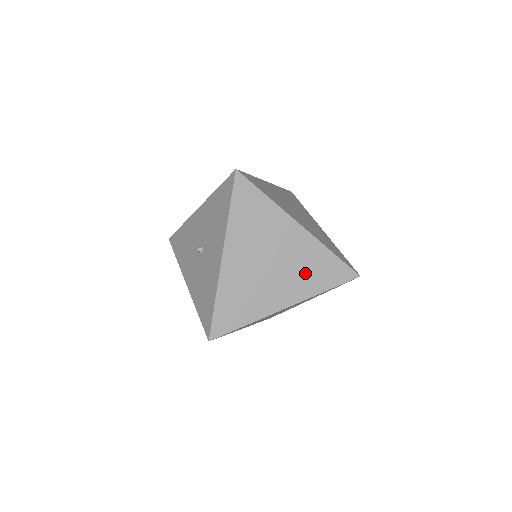
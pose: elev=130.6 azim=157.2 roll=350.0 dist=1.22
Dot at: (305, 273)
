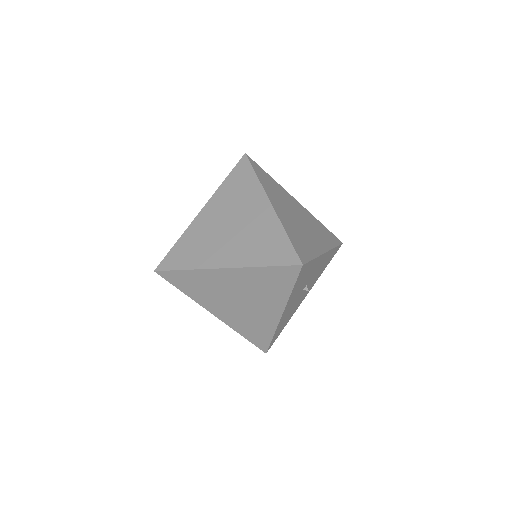
Dot at: (253, 244)
